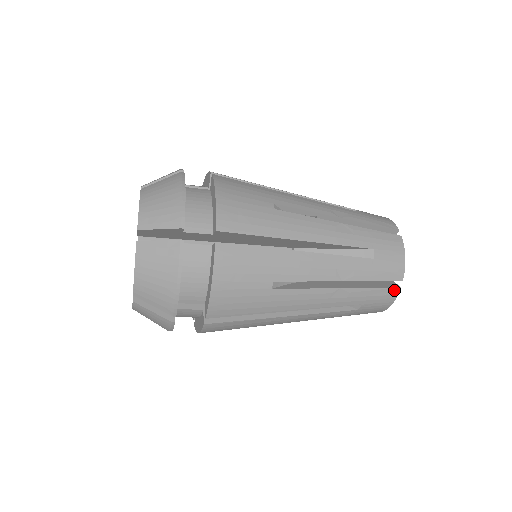
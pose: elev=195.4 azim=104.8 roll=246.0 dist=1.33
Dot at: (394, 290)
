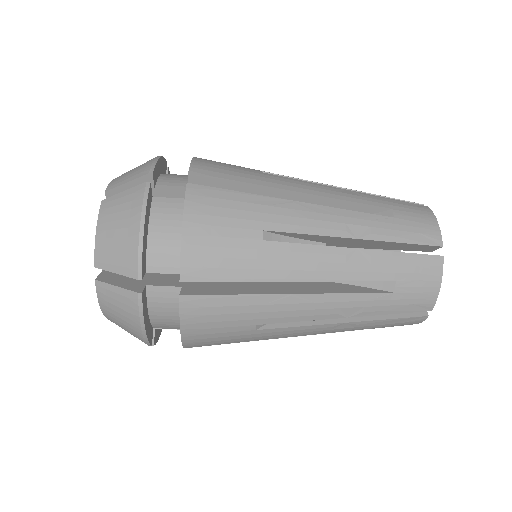
Dot at: (435, 259)
